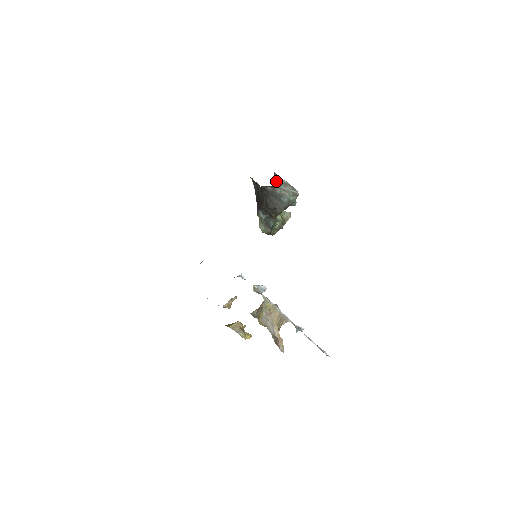
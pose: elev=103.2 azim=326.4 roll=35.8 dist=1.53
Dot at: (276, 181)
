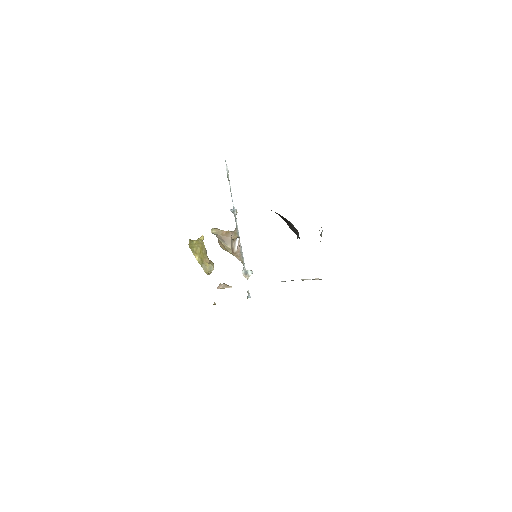
Dot at: occluded
